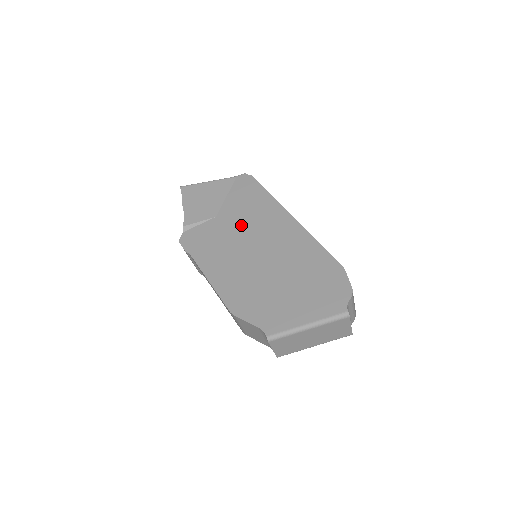
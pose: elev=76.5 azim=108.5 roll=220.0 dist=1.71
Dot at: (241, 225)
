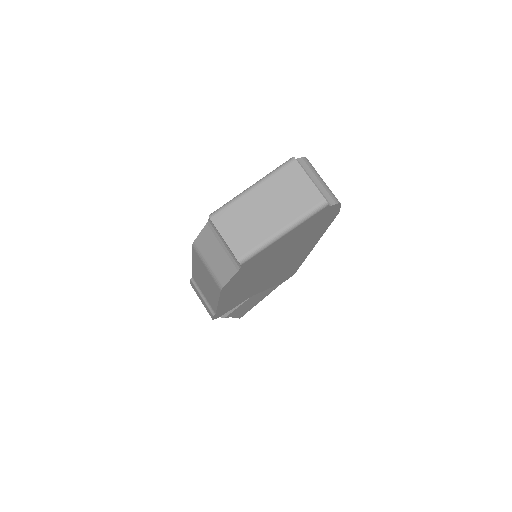
Dot at: occluded
